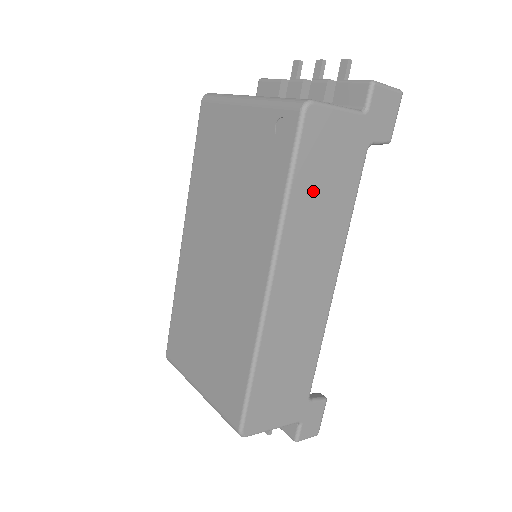
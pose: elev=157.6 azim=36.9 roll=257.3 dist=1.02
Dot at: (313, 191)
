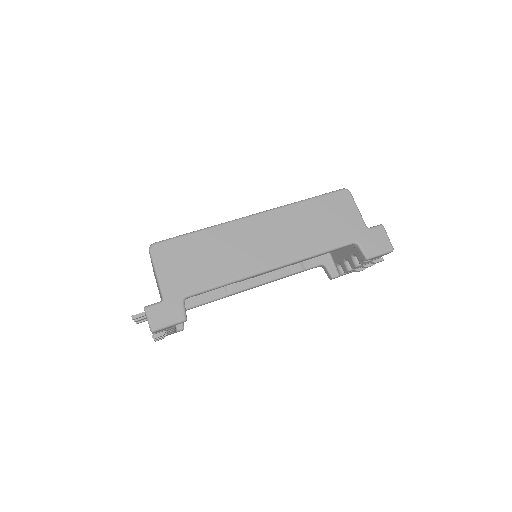
Dot at: (314, 215)
